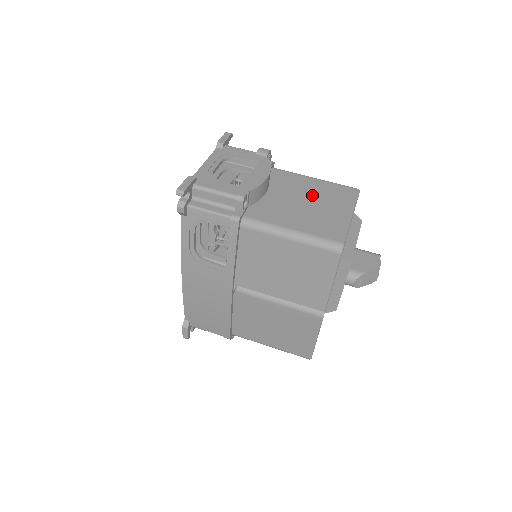
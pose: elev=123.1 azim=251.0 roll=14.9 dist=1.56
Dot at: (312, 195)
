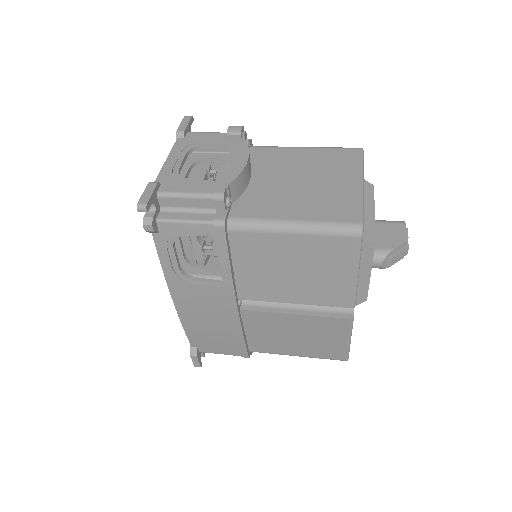
Dot at: (307, 169)
